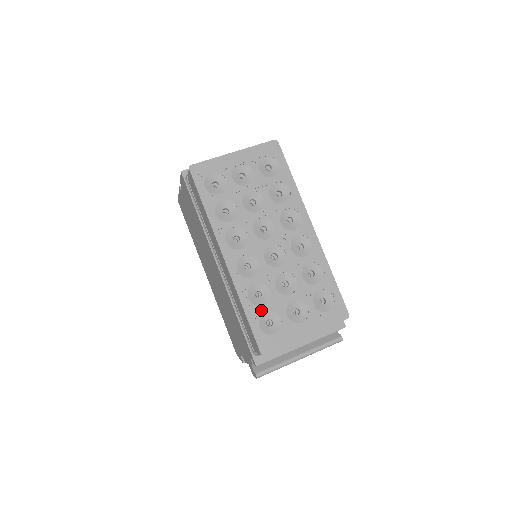
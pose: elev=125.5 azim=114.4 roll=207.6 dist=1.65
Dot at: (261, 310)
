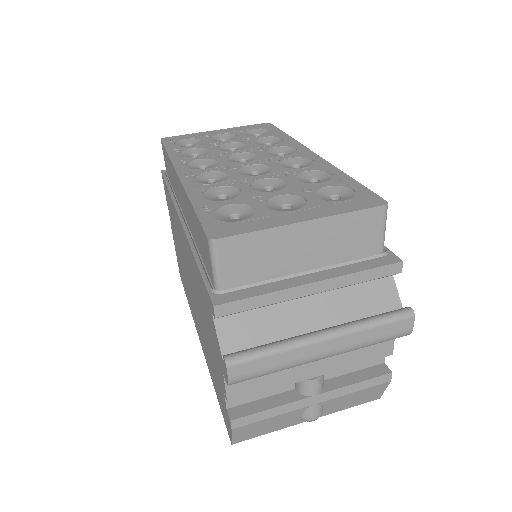
Dot at: (221, 204)
